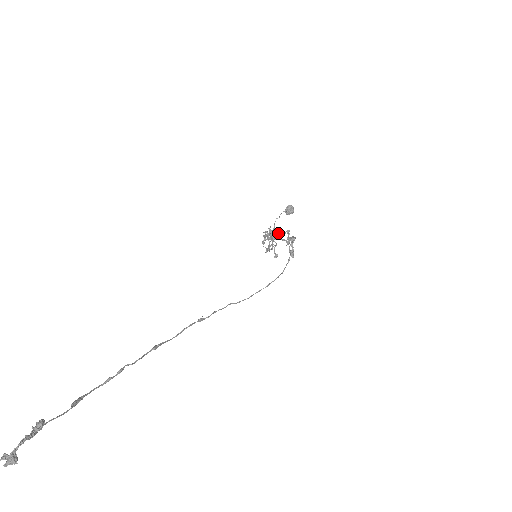
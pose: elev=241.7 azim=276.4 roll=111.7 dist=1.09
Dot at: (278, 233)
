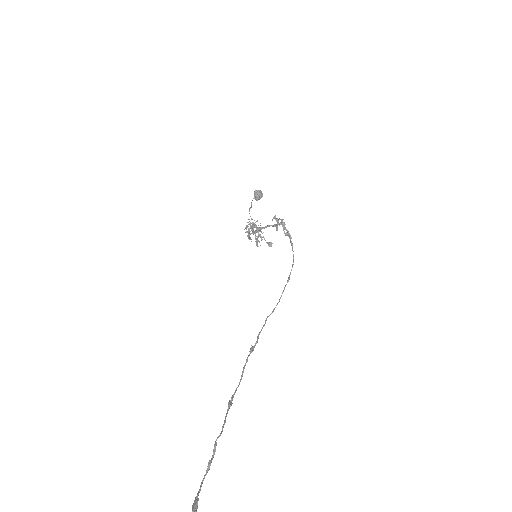
Dot at: occluded
